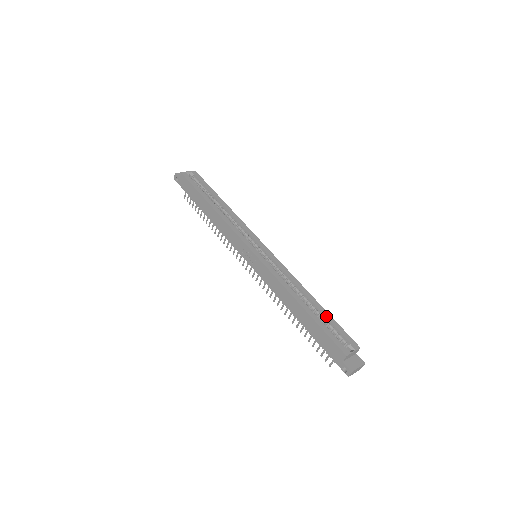
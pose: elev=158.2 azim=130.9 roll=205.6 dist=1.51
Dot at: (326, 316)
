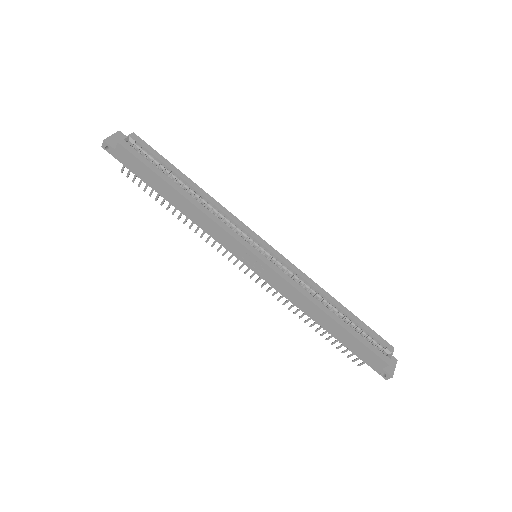
Dot at: (356, 321)
